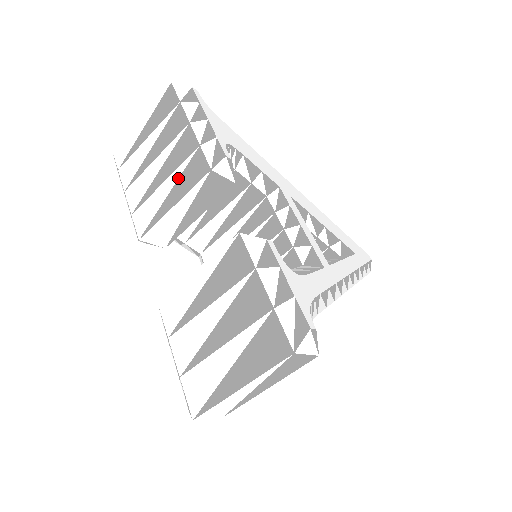
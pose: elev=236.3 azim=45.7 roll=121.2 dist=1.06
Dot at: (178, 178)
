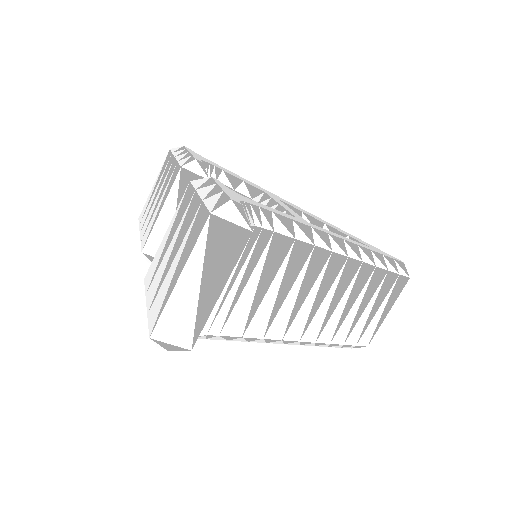
Dot at: (165, 192)
